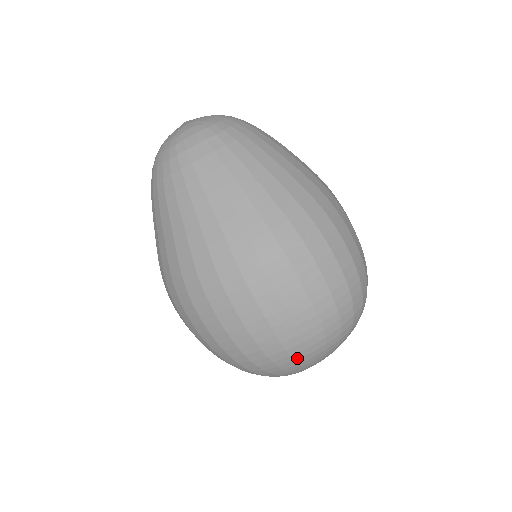
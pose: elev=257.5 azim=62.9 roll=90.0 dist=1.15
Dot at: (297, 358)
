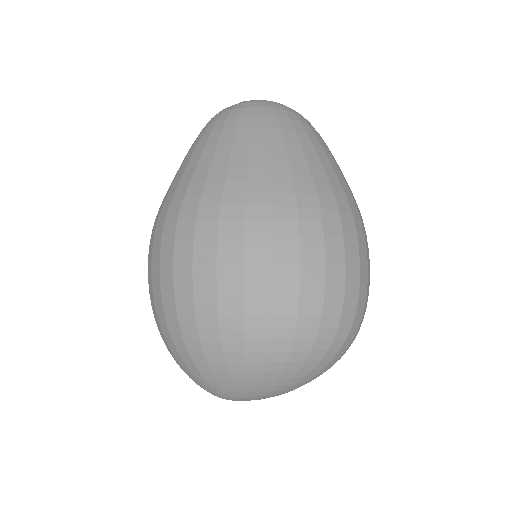
Dot at: (250, 351)
